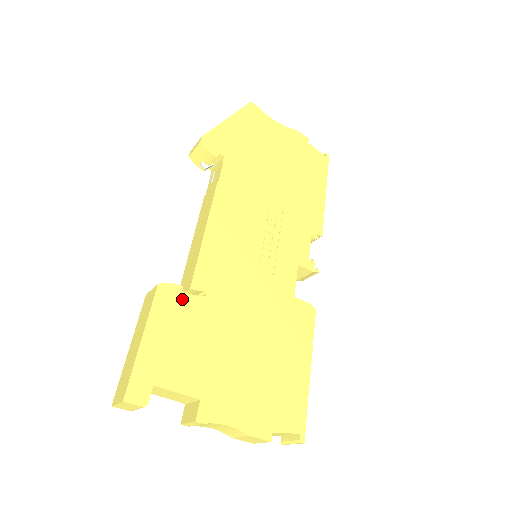
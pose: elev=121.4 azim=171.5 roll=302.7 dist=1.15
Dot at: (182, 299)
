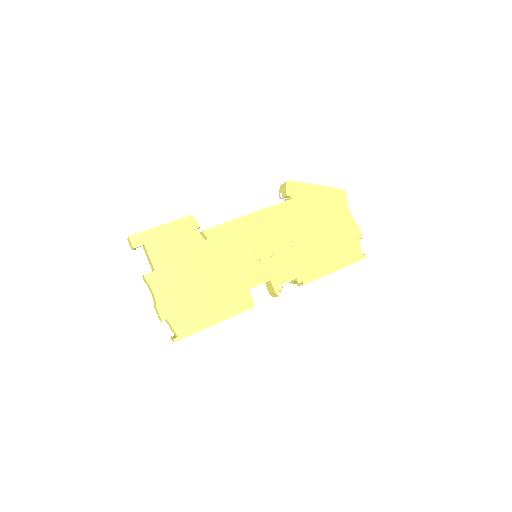
Dot at: (194, 231)
